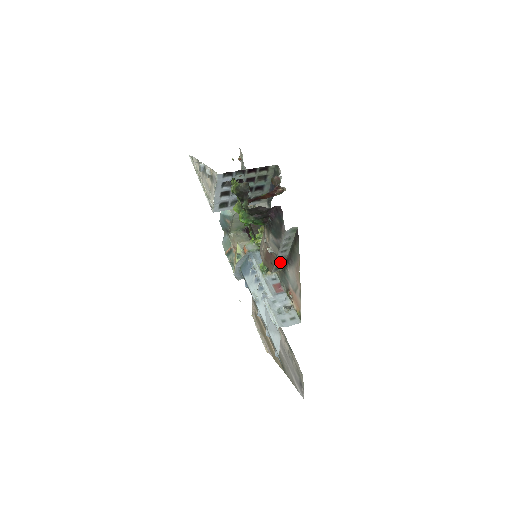
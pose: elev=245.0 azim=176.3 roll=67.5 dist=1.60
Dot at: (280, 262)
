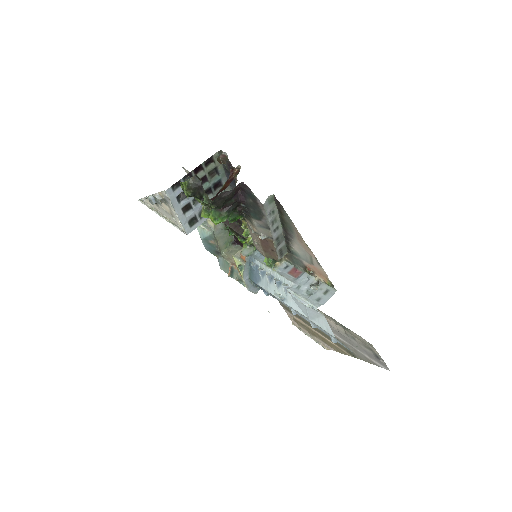
Dot at: (280, 244)
